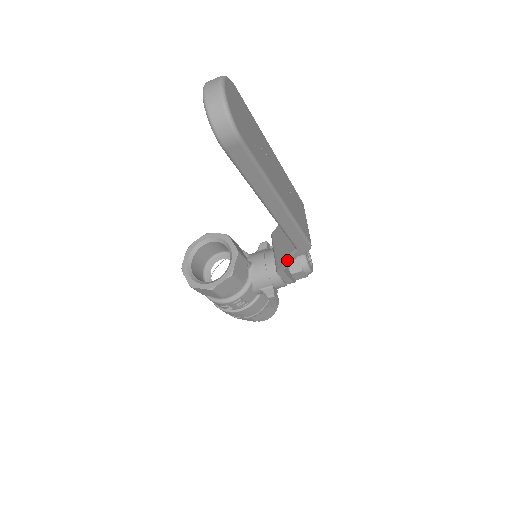
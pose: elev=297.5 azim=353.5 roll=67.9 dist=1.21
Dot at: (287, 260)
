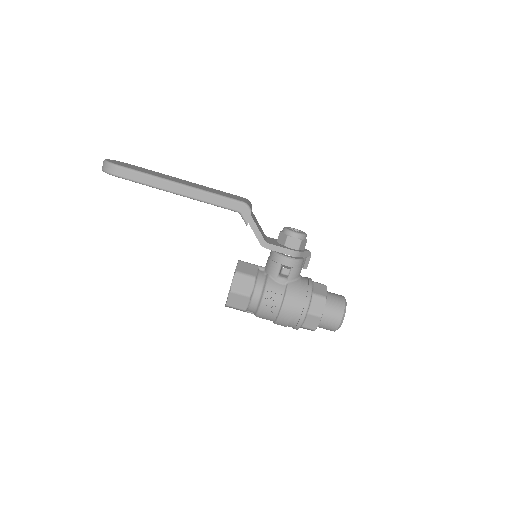
Dot at: (253, 230)
